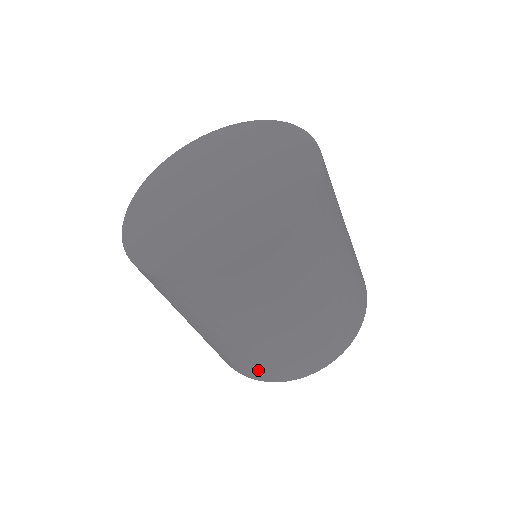
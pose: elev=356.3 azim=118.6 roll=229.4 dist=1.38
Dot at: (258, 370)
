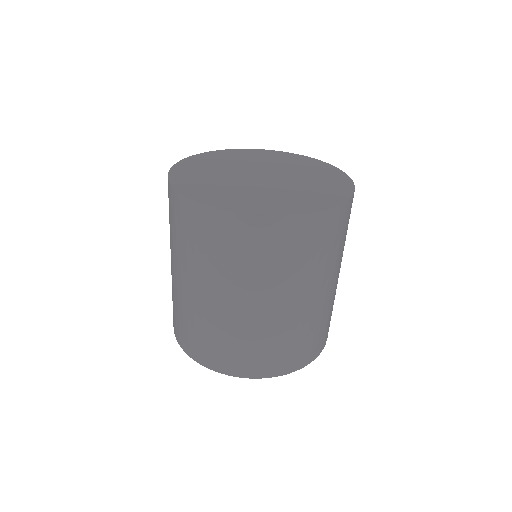
Dot at: (278, 356)
